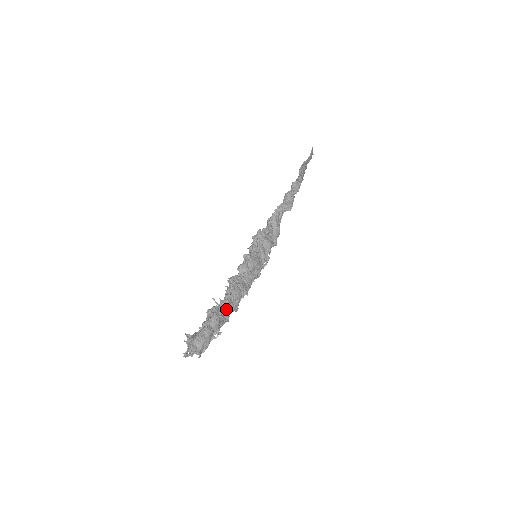
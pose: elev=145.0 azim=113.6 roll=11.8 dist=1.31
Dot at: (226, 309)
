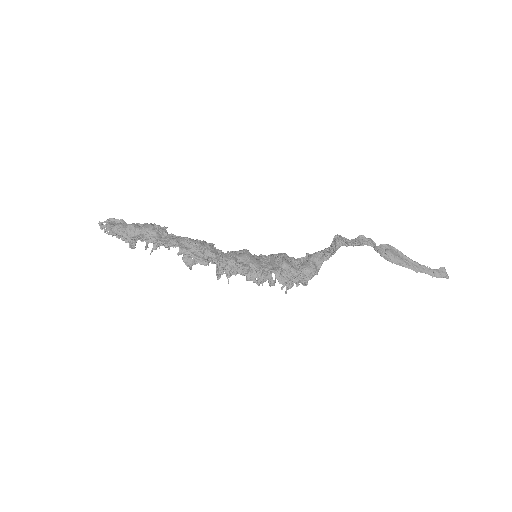
Dot at: (170, 237)
